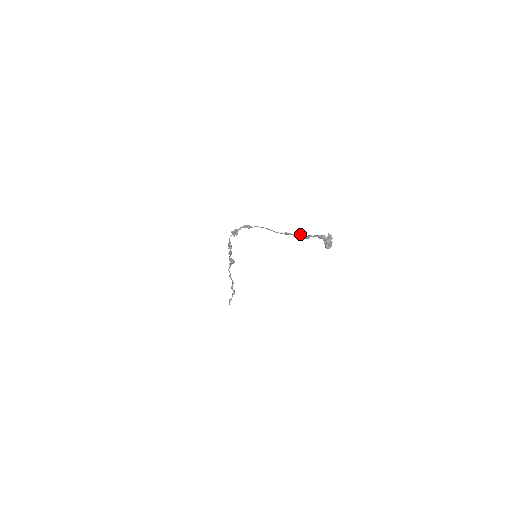
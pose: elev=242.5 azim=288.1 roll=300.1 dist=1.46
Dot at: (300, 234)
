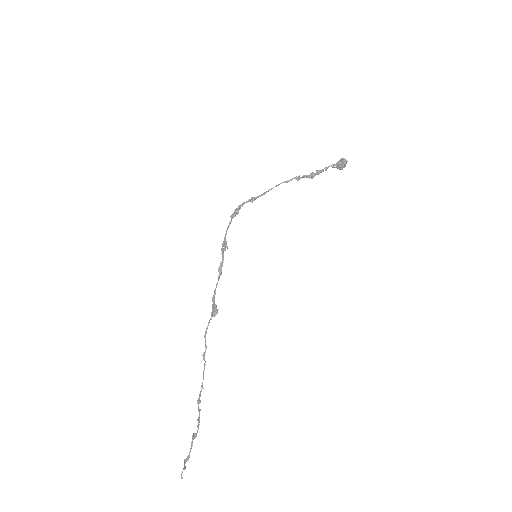
Dot at: (312, 173)
